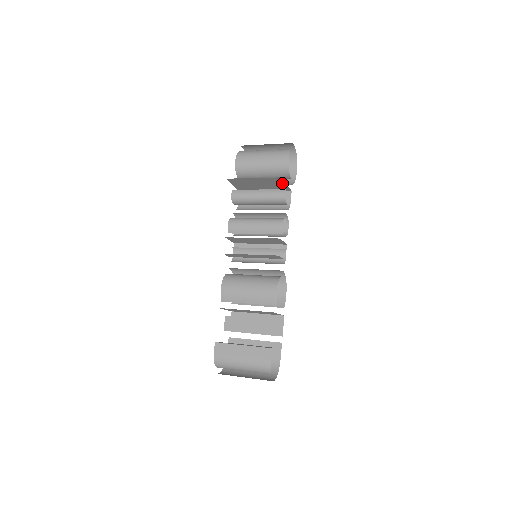
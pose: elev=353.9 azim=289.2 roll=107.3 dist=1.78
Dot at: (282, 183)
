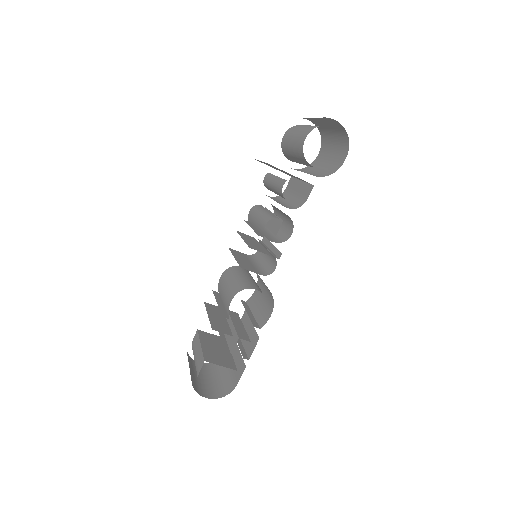
Dot at: (286, 172)
